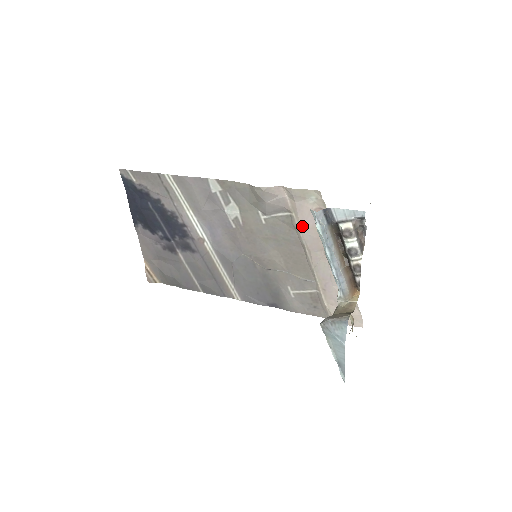
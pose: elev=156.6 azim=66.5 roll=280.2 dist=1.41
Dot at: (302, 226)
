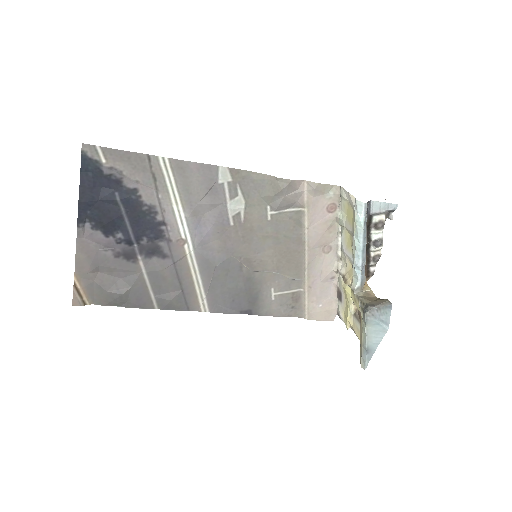
Dot at: (311, 222)
